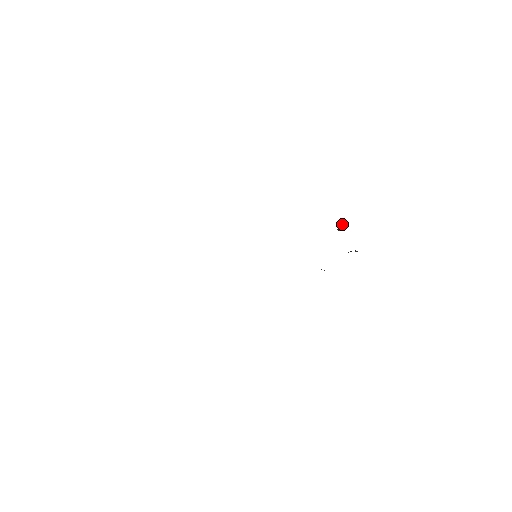
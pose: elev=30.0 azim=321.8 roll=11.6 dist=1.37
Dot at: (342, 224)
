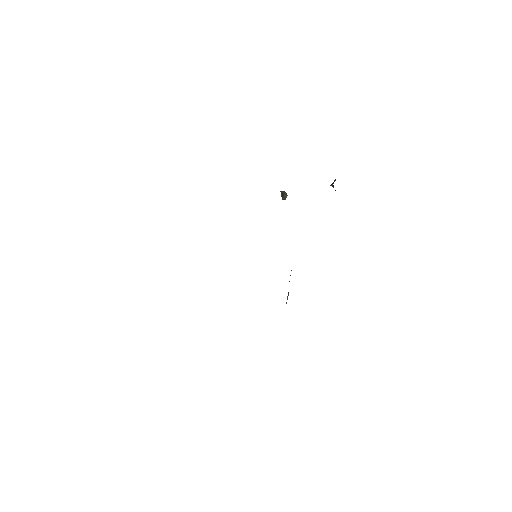
Dot at: (283, 191)
